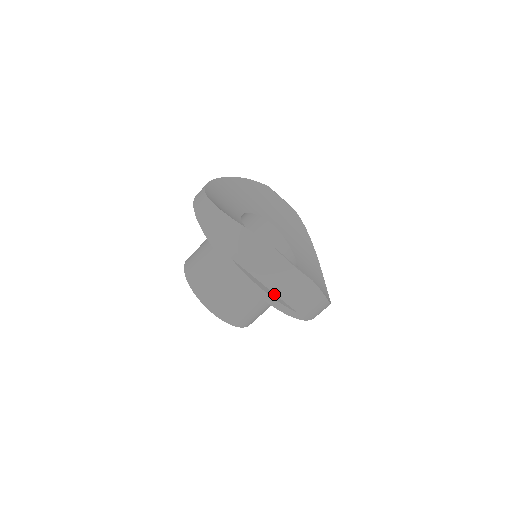
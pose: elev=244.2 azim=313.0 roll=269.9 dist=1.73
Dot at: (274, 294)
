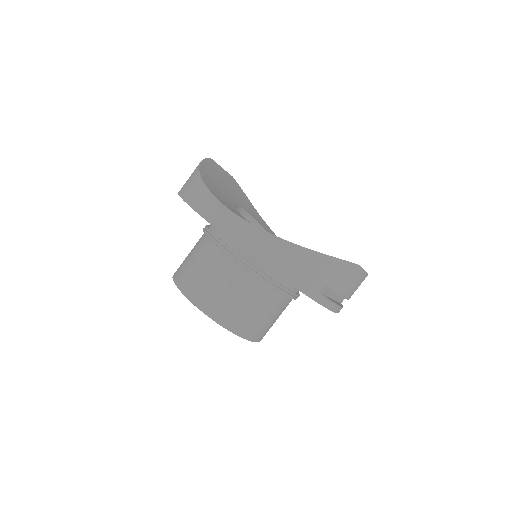
Dot at: (335, 301)
